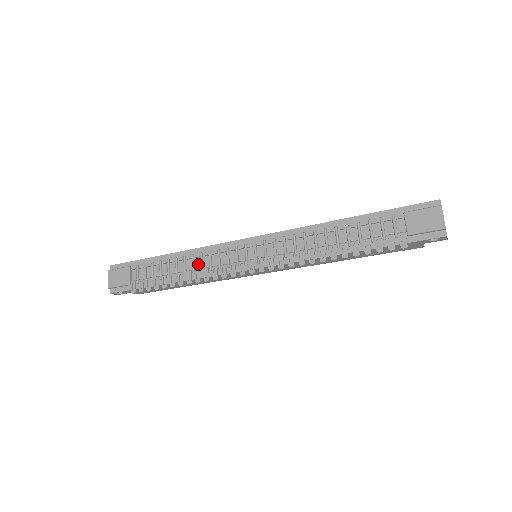
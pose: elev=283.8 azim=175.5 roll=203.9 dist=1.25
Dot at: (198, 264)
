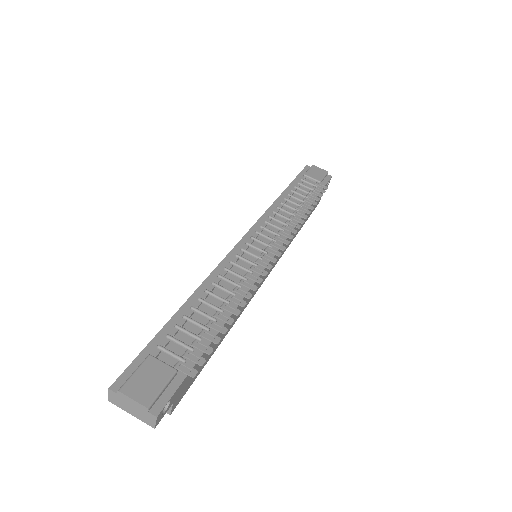
Dot at: (228, 286)
